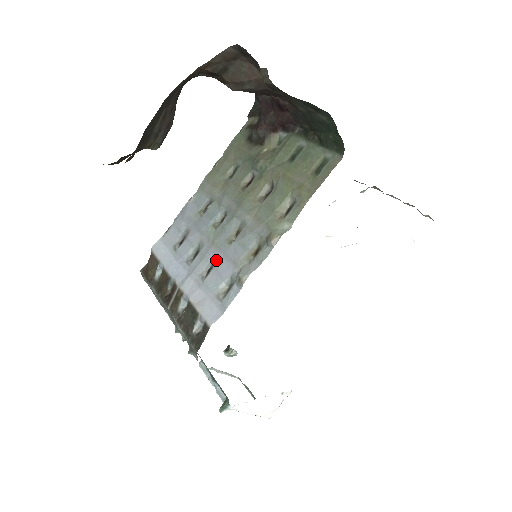
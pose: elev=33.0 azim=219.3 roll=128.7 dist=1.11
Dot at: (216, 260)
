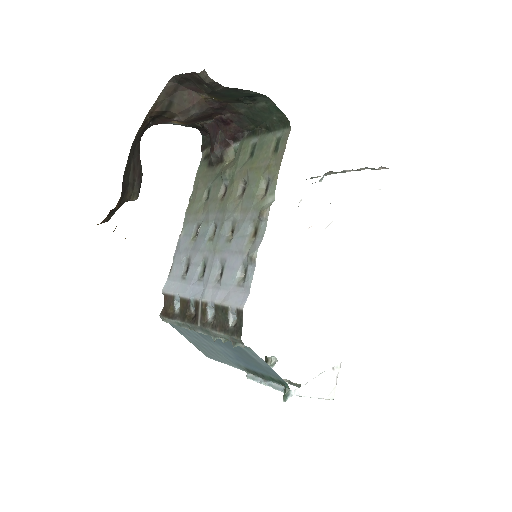
Dot at: (224, 261)
